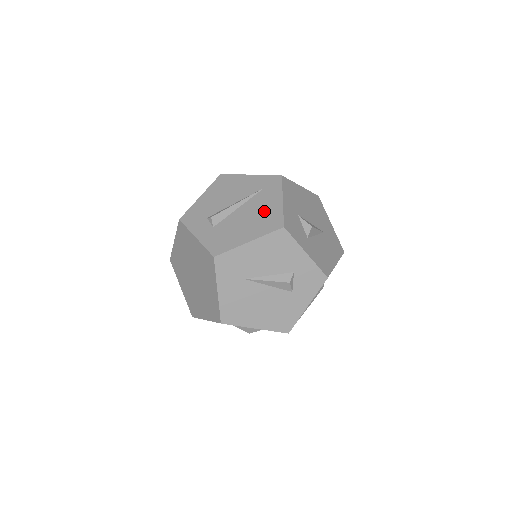
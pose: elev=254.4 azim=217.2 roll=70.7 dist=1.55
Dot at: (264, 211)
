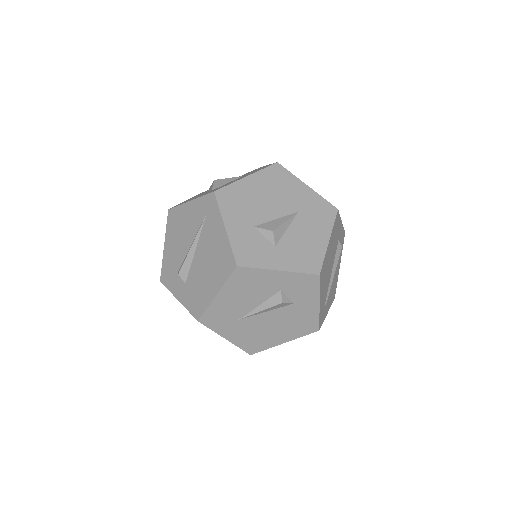
Dot at: (215, 249)
